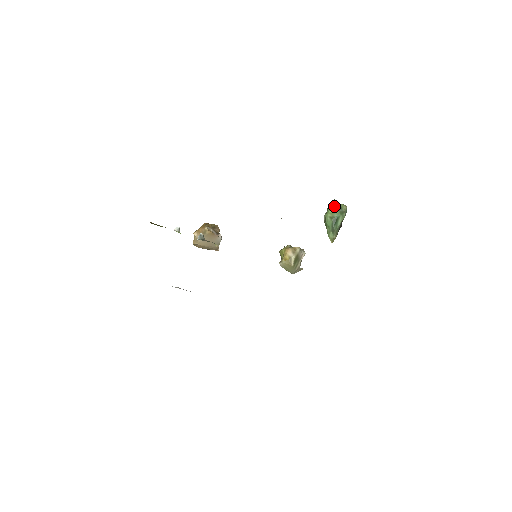
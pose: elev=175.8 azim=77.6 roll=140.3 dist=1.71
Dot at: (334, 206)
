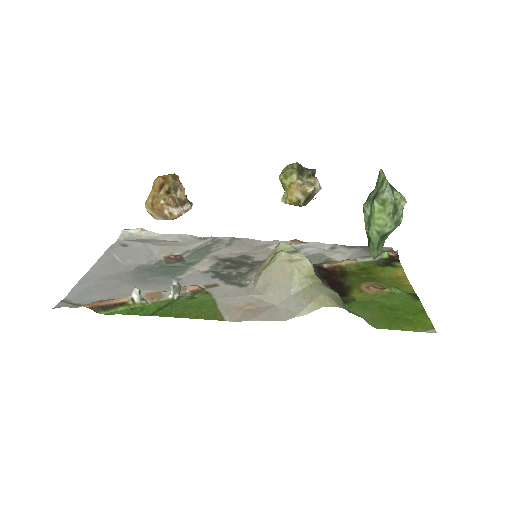
Dot at: (386, 214)
